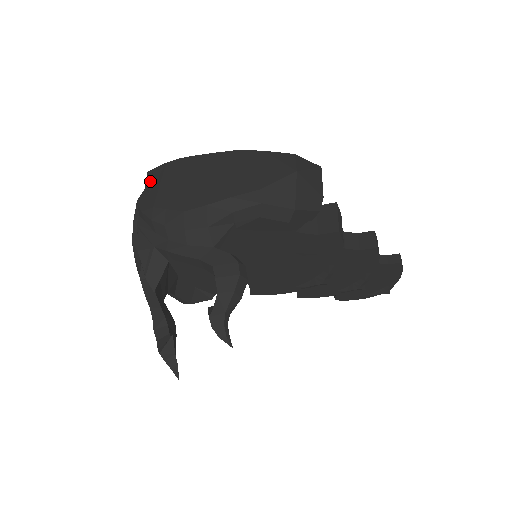
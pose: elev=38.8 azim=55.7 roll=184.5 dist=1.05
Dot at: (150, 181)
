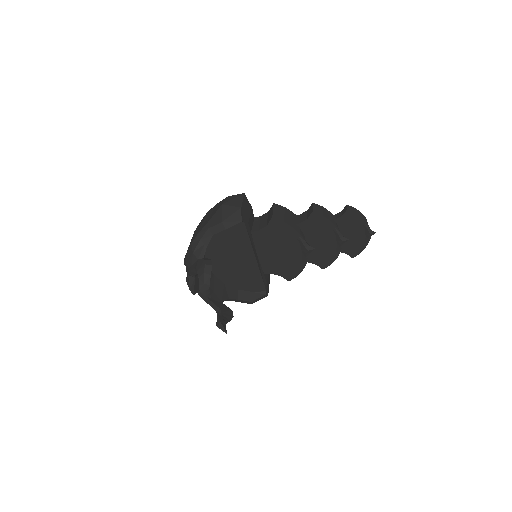
Dot at: occluded
